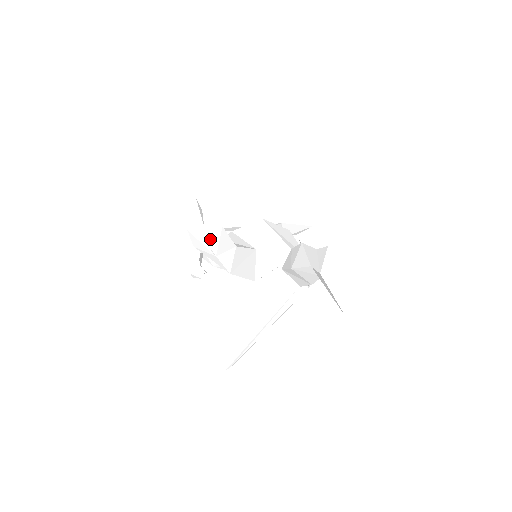
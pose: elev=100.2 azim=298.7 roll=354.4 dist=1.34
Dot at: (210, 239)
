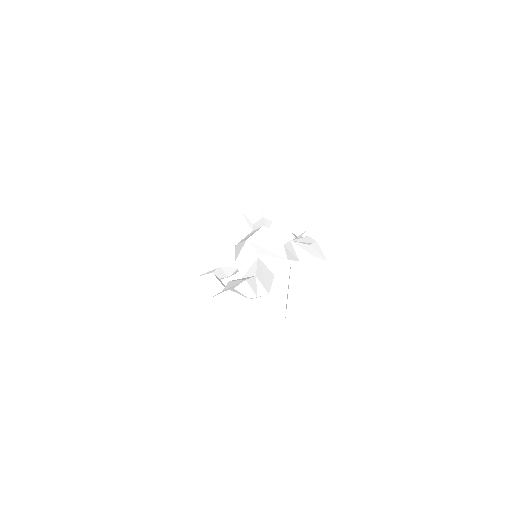
Dot at: (248, 294)
